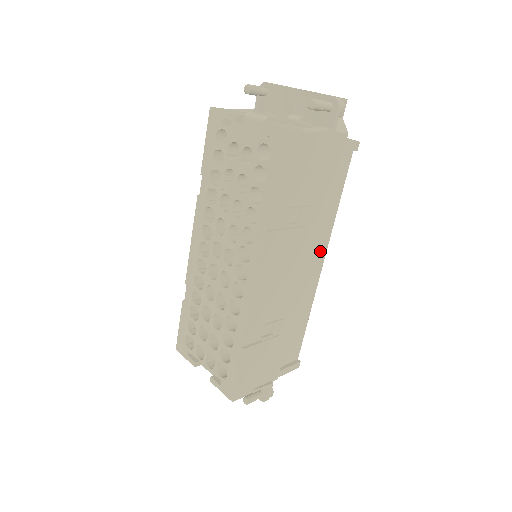
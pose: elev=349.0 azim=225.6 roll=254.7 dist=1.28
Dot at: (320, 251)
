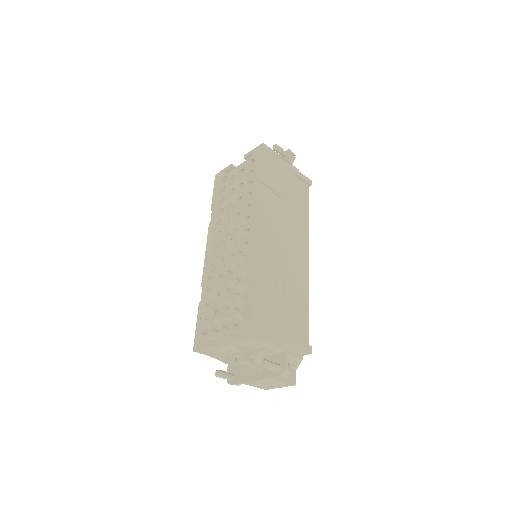
Dot at: (304, 245)
